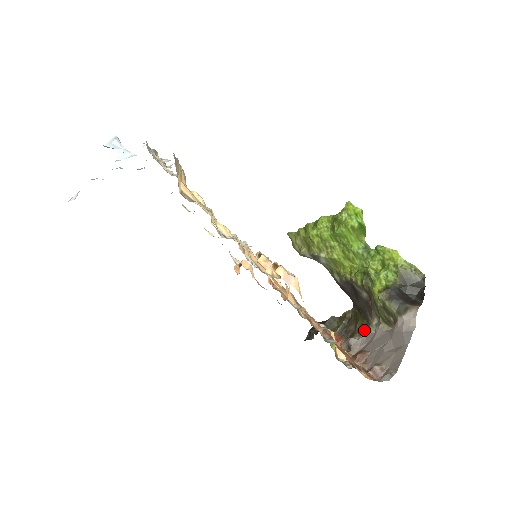
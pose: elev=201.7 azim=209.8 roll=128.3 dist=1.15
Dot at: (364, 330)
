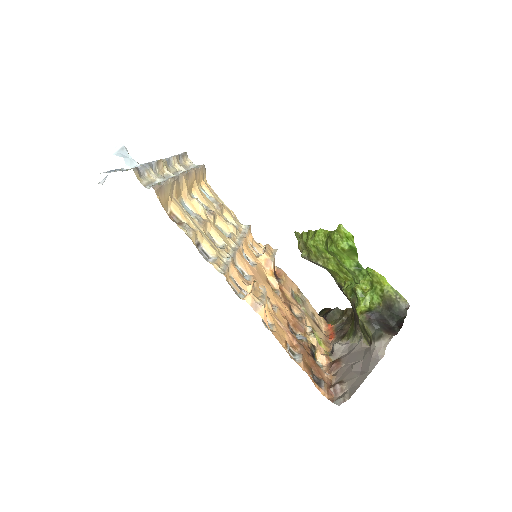
Dot at: (351, 337)
